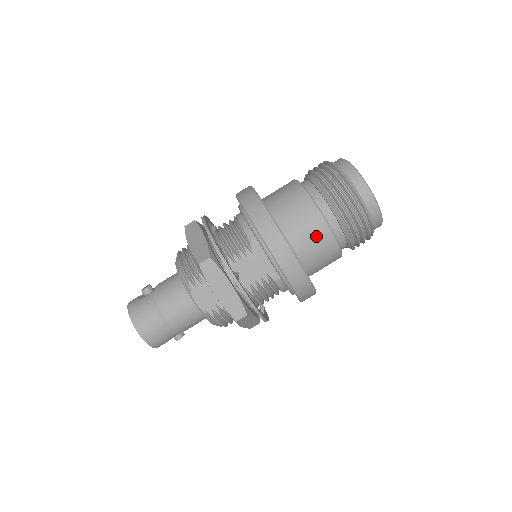
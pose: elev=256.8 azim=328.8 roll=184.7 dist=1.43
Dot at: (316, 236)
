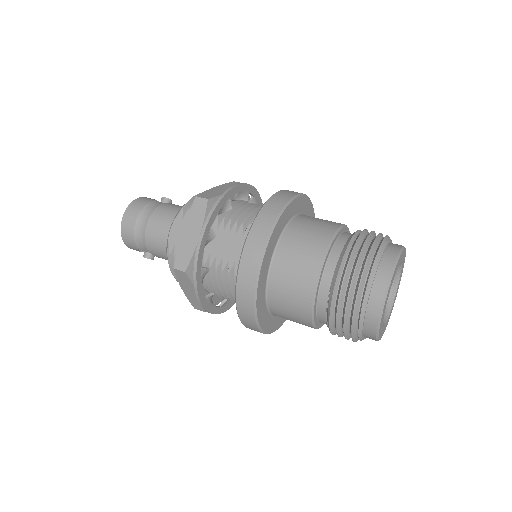
Dot at: (300, 270)
